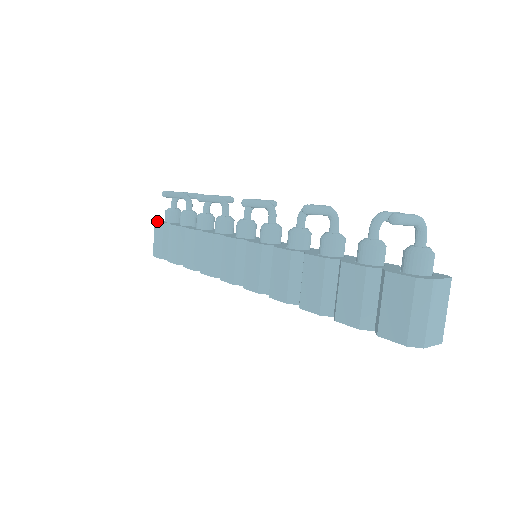
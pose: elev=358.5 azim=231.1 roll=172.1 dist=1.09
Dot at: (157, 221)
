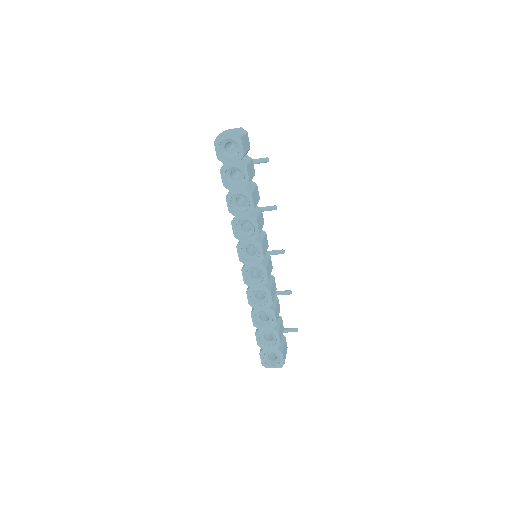
Dot at: occluded
